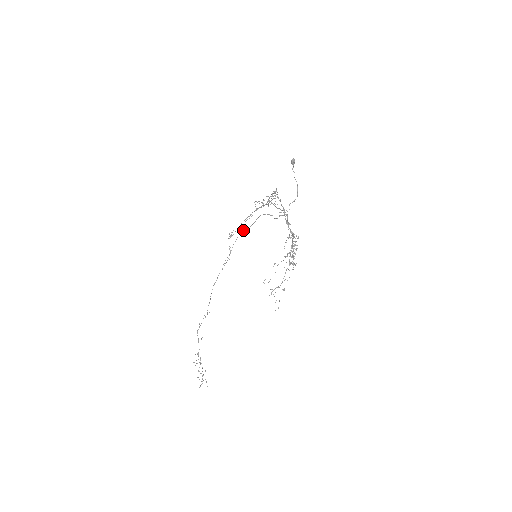
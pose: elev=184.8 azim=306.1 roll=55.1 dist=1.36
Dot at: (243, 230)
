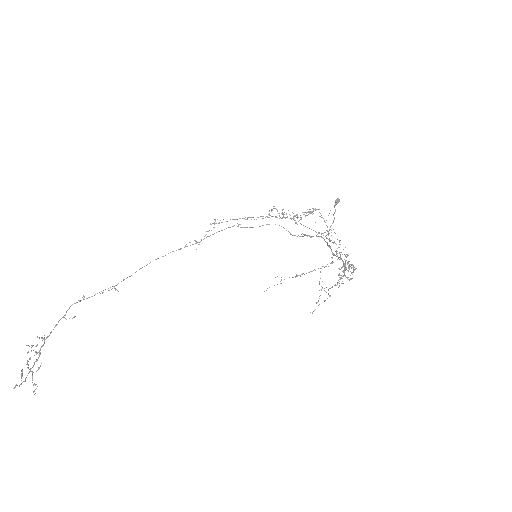
Dot at: (238, 226)
